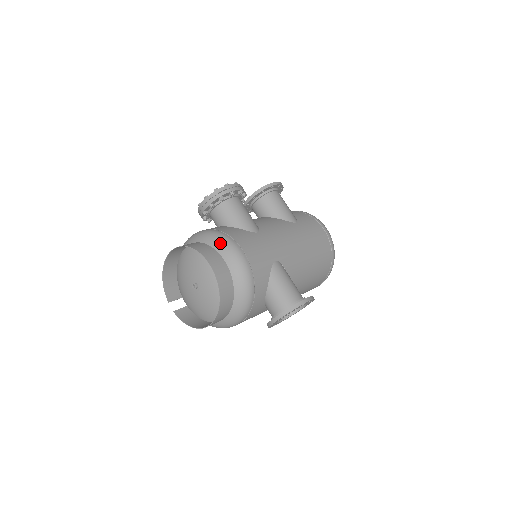
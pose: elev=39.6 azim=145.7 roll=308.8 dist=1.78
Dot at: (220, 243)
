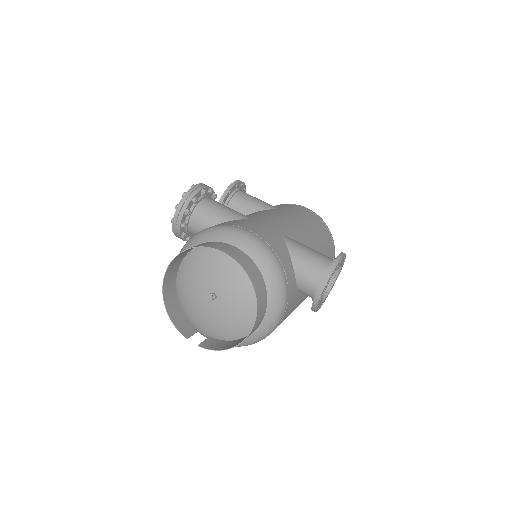
Dot at: (220, 233)
